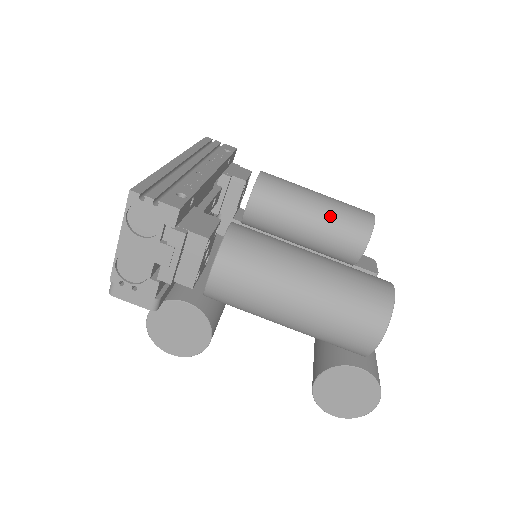
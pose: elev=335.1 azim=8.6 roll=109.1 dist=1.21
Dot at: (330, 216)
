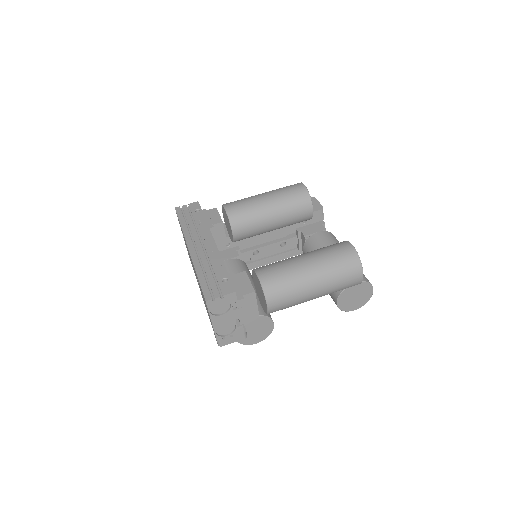
Dot at: (282, 207)
